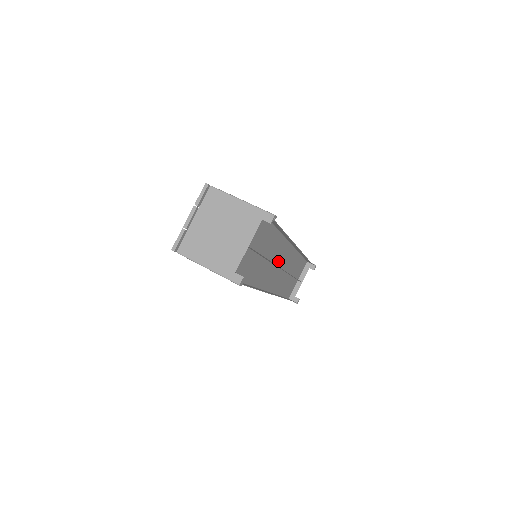
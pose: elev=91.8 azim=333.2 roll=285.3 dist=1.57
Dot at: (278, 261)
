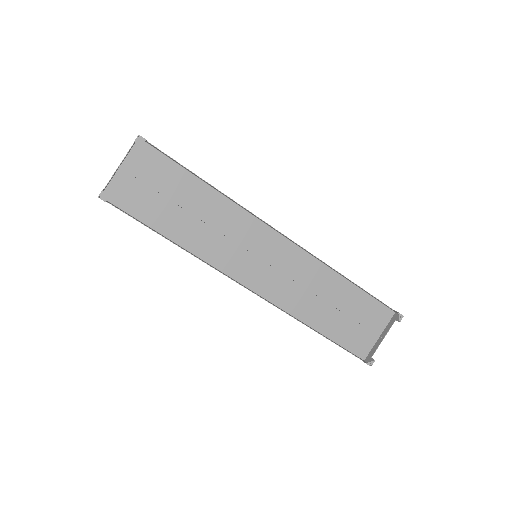
Dot at: (259, 251)
